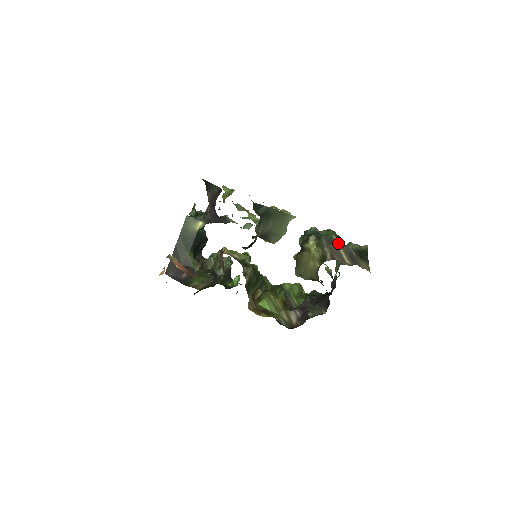
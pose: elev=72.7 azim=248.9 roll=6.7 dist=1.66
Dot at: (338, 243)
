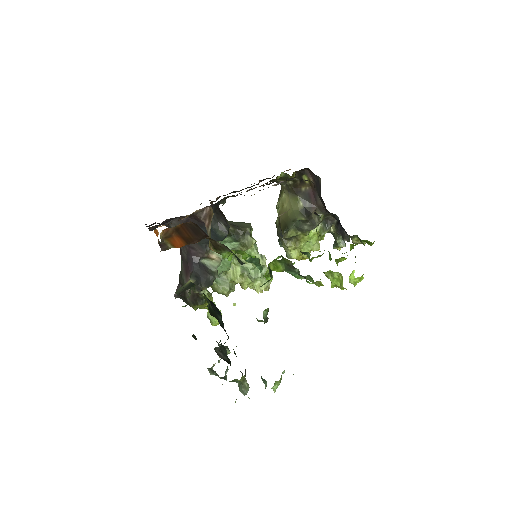
Dot at: occluded
